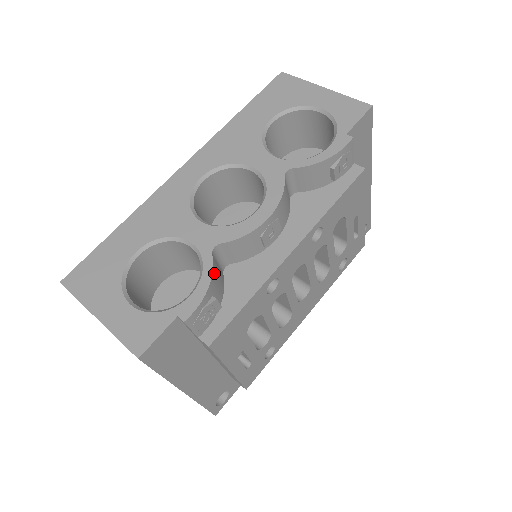
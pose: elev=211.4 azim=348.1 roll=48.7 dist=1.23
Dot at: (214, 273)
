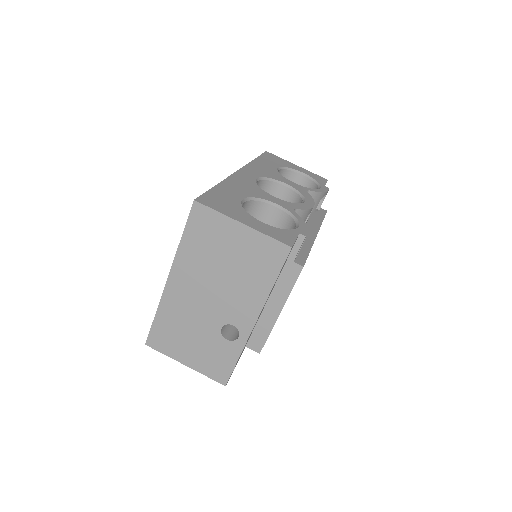
Dot at: occluded
